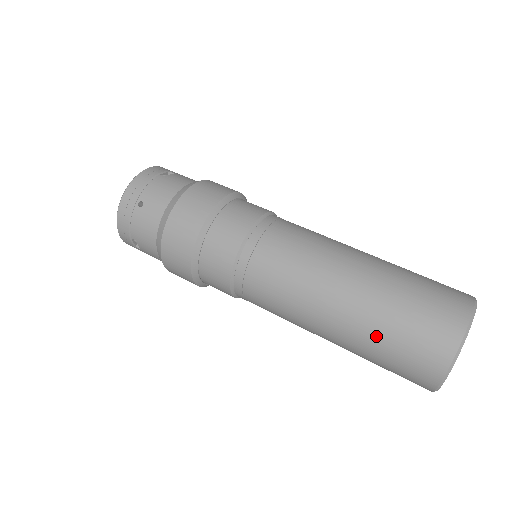
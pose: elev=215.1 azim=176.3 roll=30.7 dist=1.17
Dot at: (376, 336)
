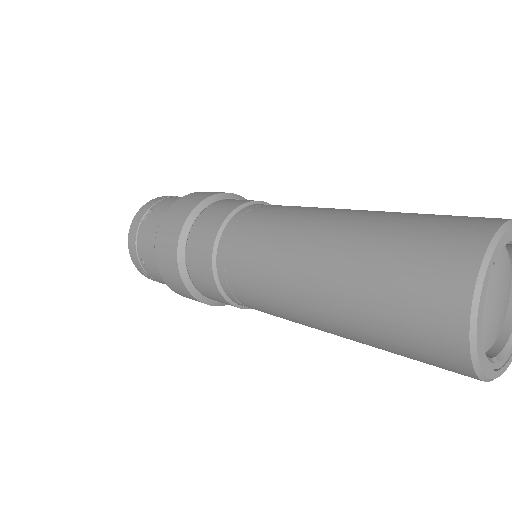
Dot at: (375, 343)
